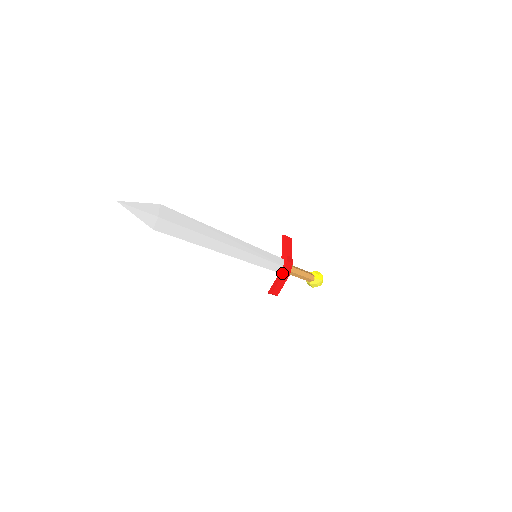
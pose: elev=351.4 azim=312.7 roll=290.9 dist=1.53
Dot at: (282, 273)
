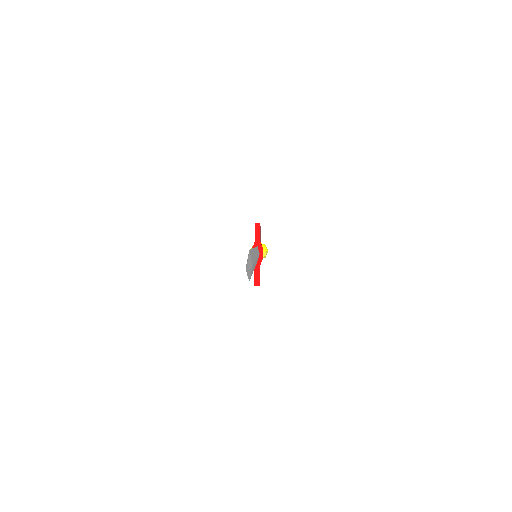
Dot at: (260, 261)
